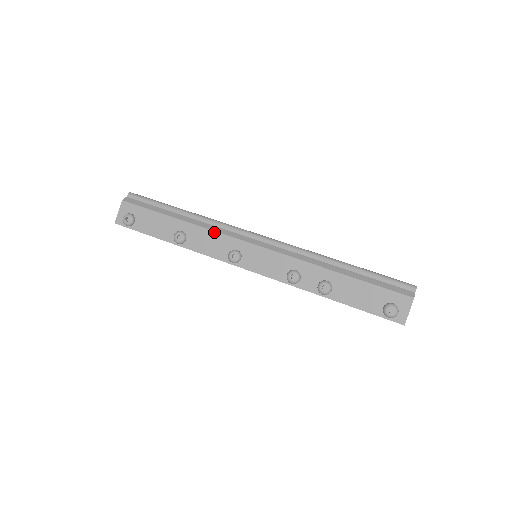
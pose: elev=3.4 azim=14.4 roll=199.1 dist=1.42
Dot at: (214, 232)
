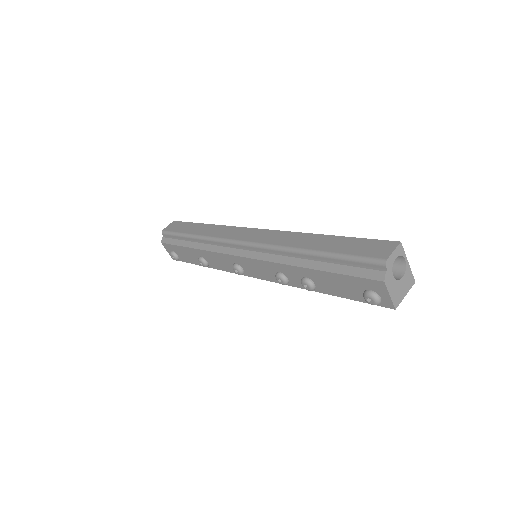
Dot at: (214, 253)
